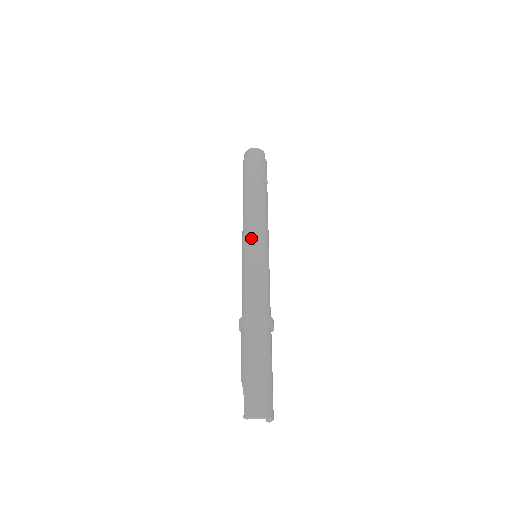
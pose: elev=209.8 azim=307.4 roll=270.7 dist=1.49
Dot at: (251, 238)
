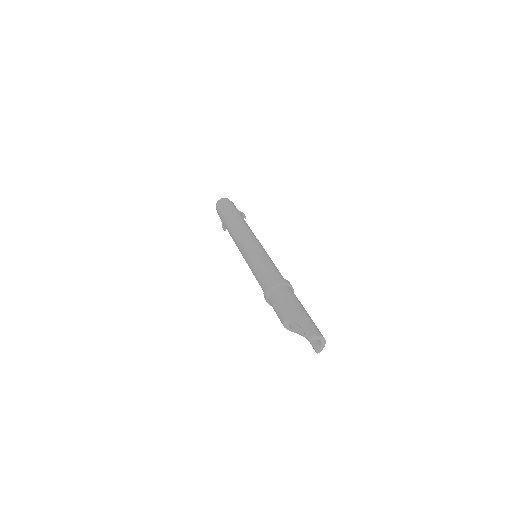
Dot at: (253, 241)
